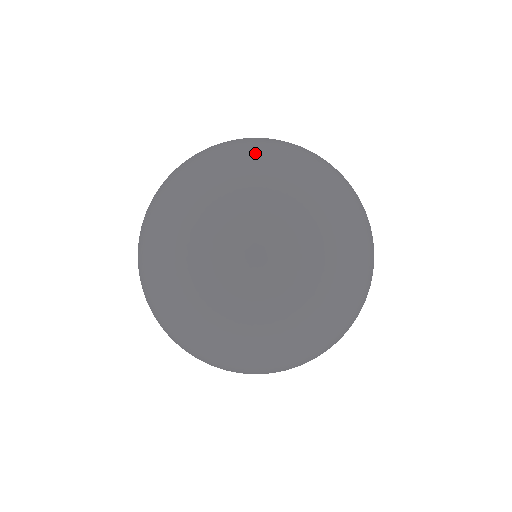
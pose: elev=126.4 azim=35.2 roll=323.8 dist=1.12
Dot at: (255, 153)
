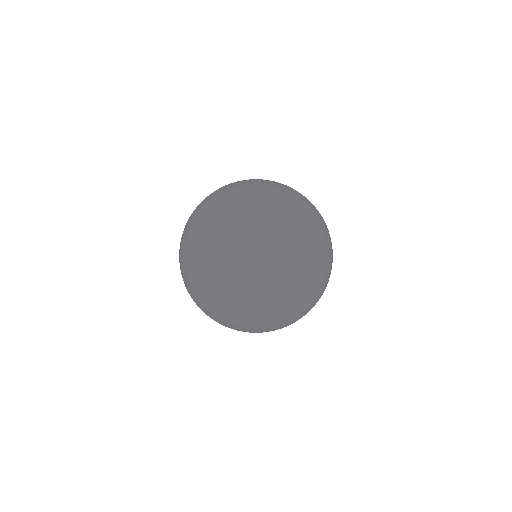
Dot at: (255, 194)
